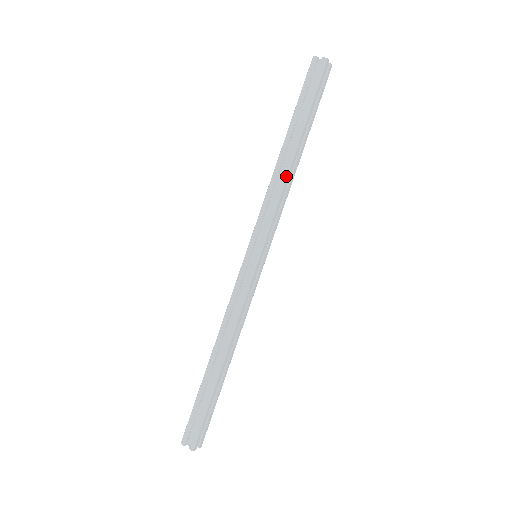
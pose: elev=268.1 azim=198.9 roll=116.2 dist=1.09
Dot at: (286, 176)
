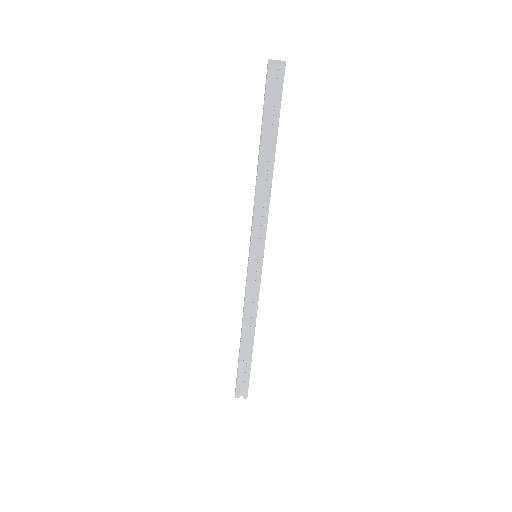
Dot at: (270, 187)
